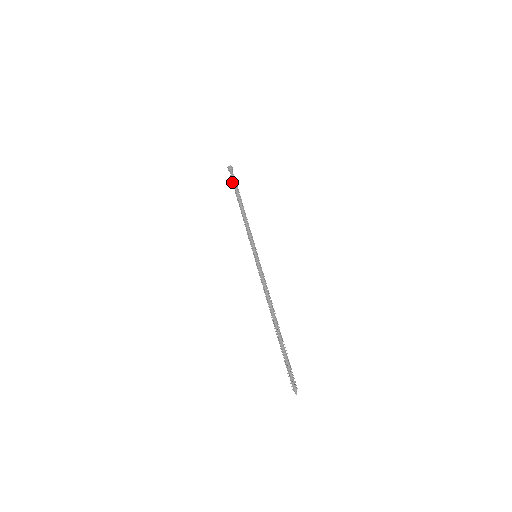
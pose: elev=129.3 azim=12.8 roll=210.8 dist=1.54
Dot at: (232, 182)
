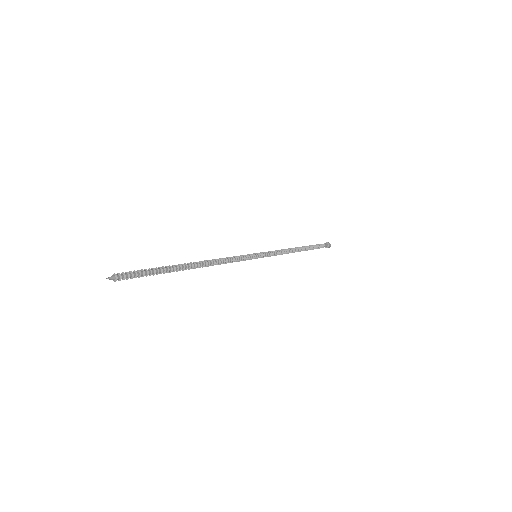
Dot at: (317, 248)
